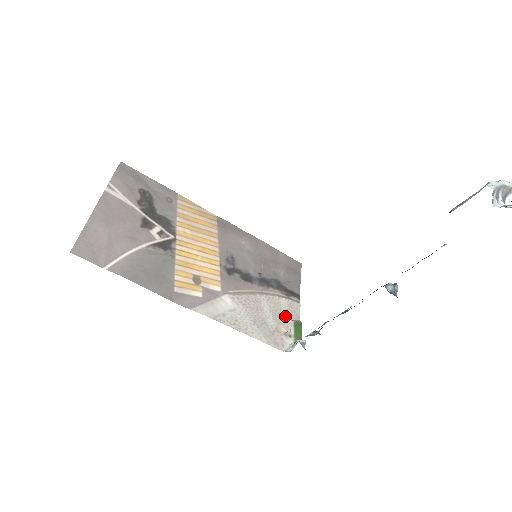
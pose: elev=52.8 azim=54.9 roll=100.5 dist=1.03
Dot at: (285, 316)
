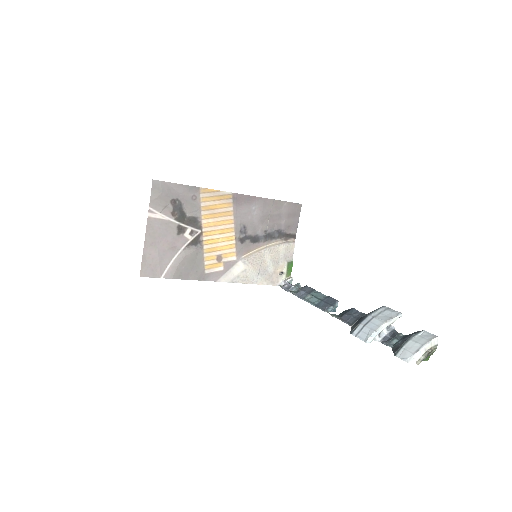
Dot at: (282, 259)
